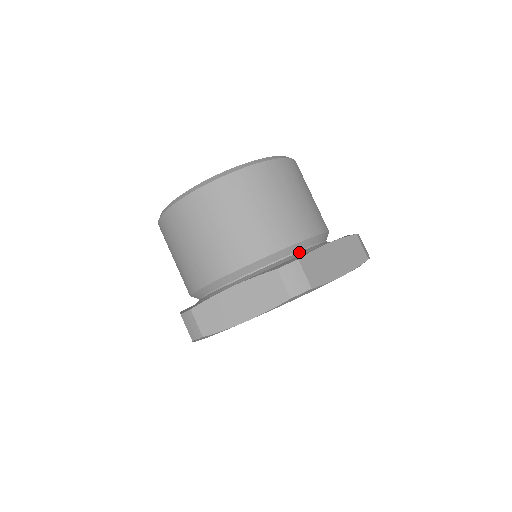
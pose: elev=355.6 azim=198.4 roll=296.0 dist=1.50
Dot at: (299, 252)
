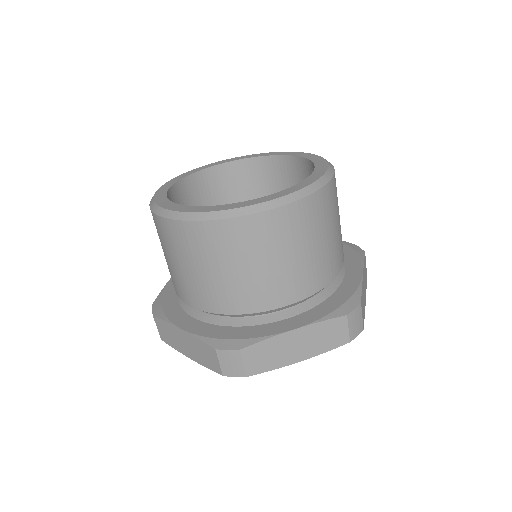
Dot at: (267, 315)
